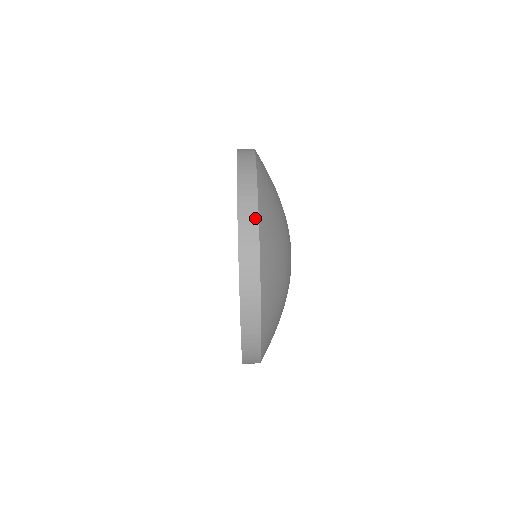
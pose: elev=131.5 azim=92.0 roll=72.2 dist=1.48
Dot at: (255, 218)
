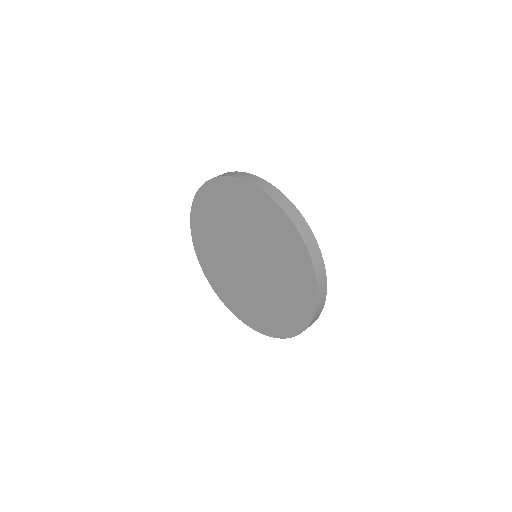
Dot at: (323, 268)
